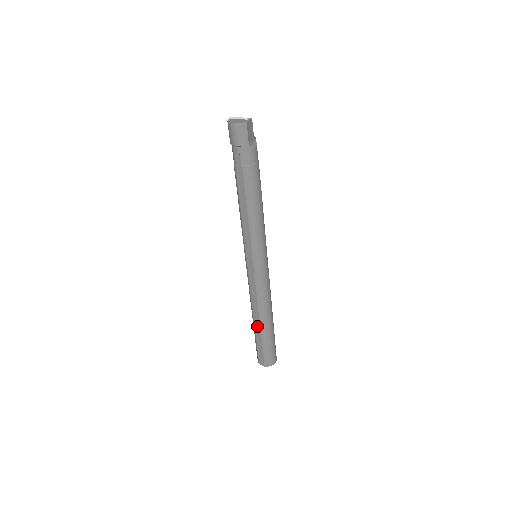
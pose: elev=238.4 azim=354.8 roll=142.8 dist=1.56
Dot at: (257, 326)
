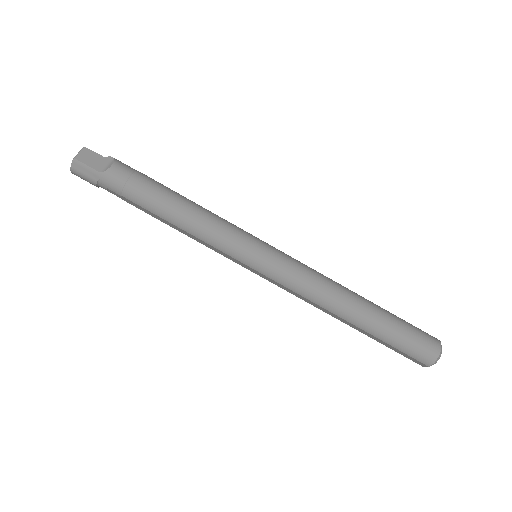
Dot at: (354, 327)
